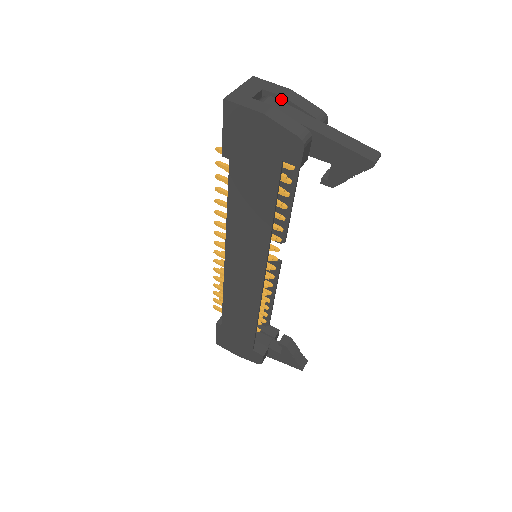
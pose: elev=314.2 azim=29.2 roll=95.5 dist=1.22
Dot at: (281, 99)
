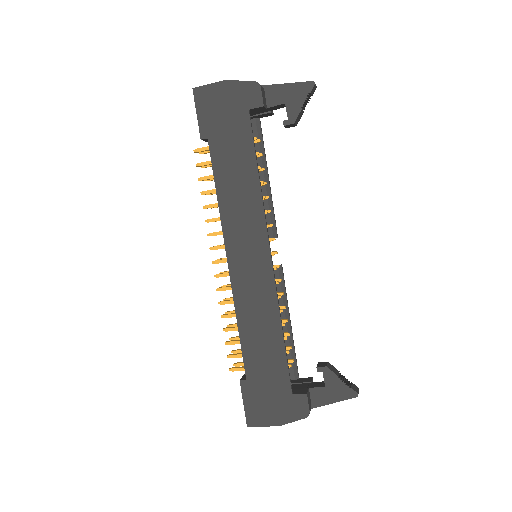
Dot at: occluded
